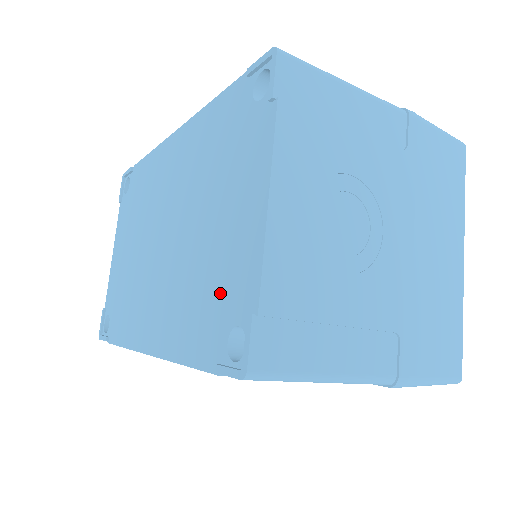
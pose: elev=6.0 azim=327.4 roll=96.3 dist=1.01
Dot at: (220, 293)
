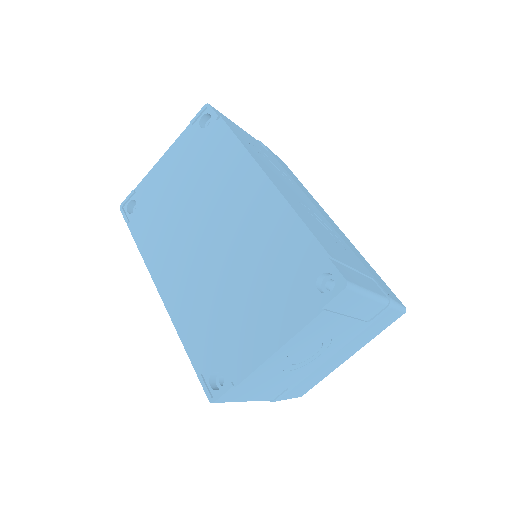
Dot at: (224, 344)
